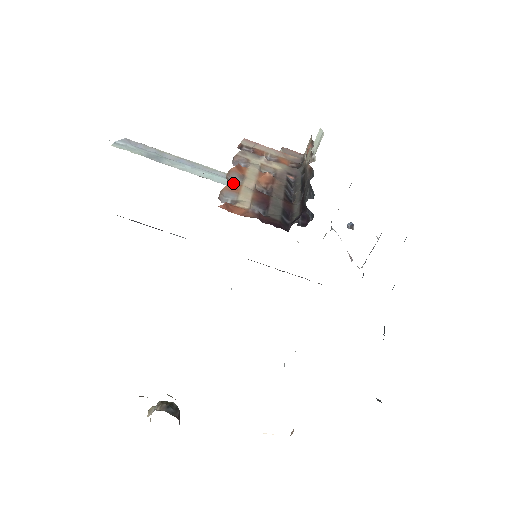
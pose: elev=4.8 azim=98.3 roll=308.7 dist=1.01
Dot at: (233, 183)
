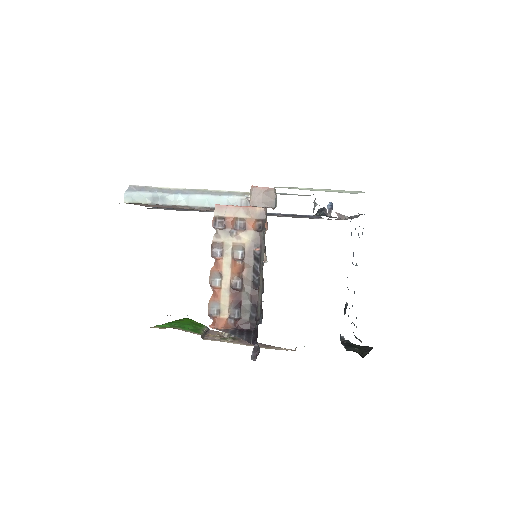
Dot at: (215, 291)
